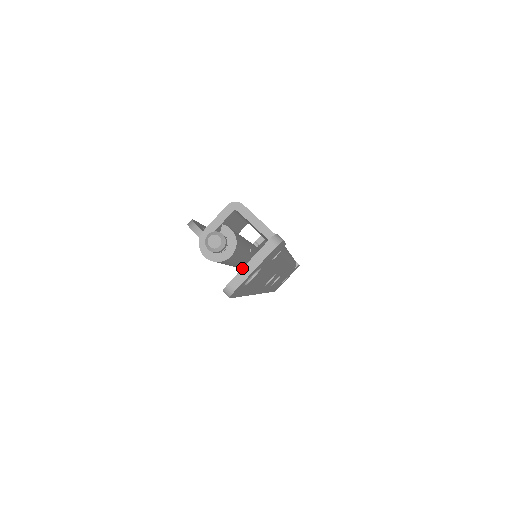
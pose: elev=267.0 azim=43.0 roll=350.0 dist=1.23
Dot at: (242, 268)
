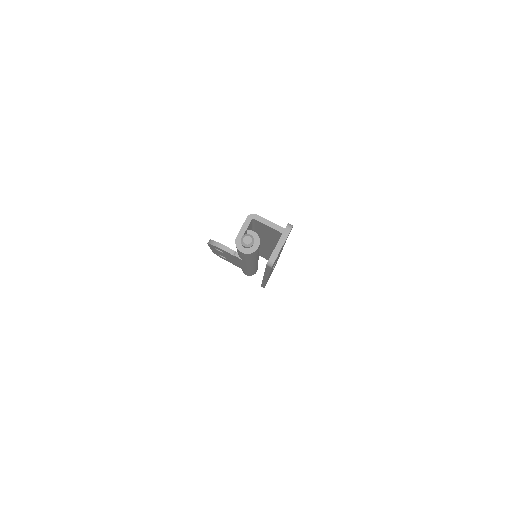
Dot at: (275, 247)
